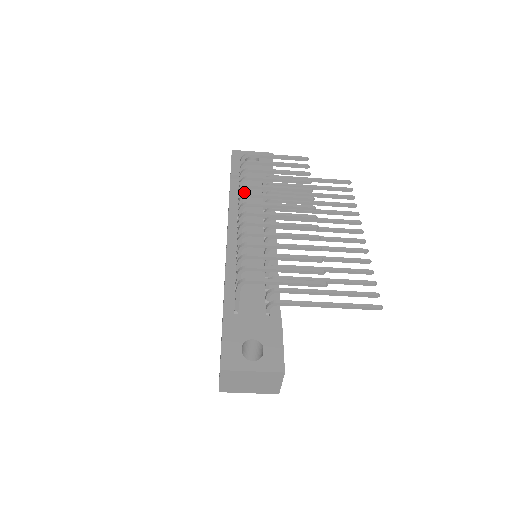
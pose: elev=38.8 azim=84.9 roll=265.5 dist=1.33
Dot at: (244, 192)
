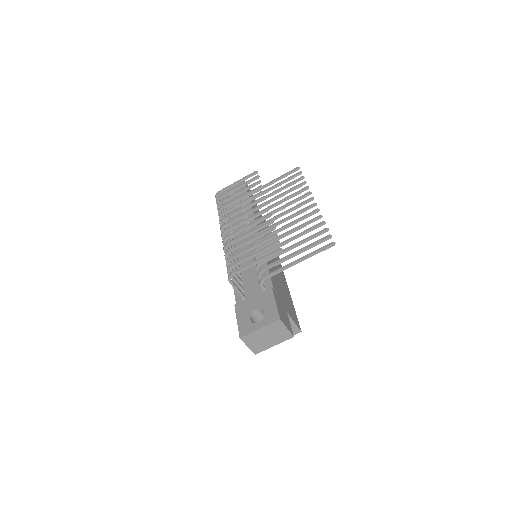
Dot at: (232, 218)
